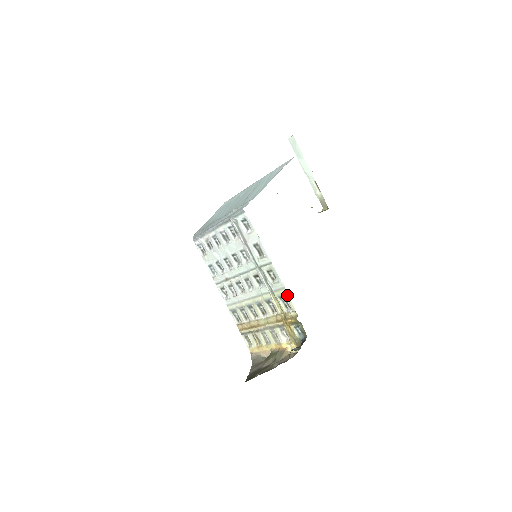
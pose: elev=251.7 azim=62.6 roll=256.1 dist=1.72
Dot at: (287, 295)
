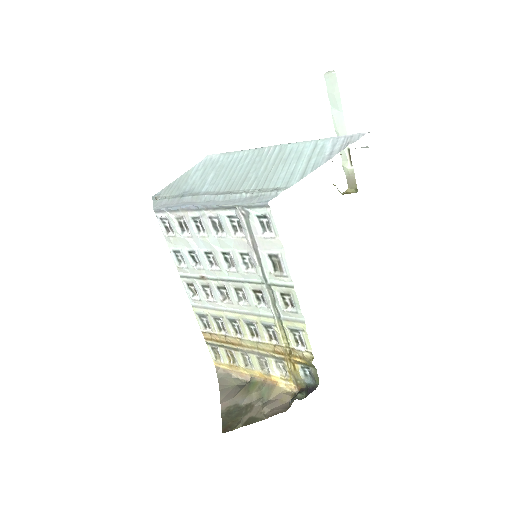
Dot at: (305, 332)
